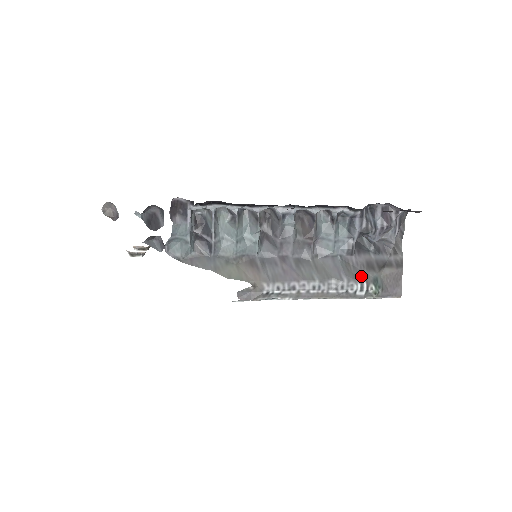
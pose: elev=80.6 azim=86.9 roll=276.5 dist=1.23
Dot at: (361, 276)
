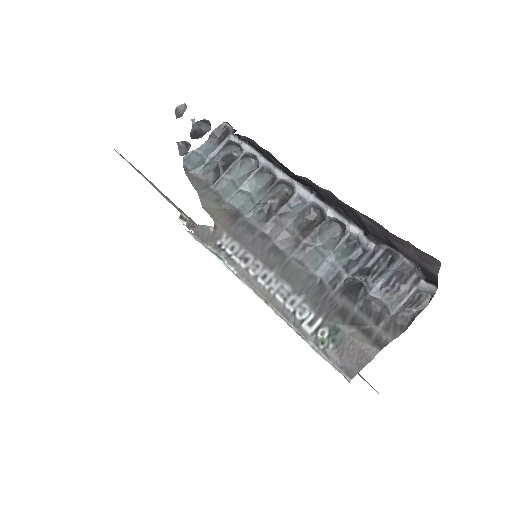
Dot at: (323, 311)
